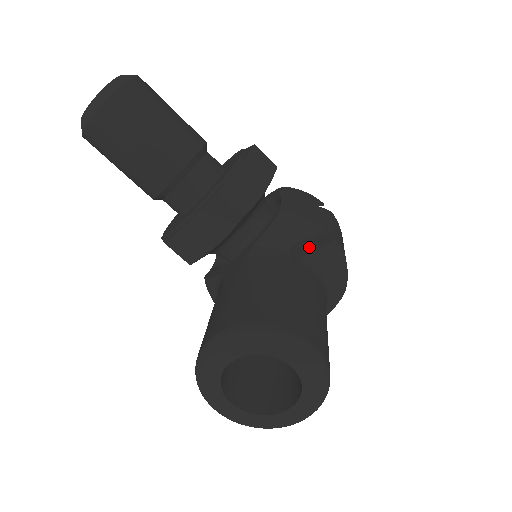
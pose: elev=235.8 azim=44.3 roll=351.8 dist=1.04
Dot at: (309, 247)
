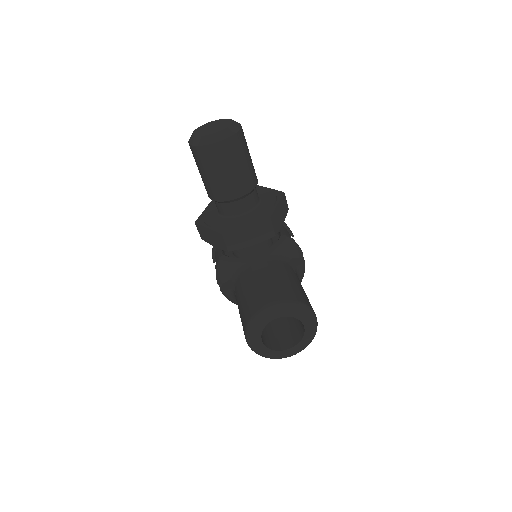
Dot at: (295, 262)
